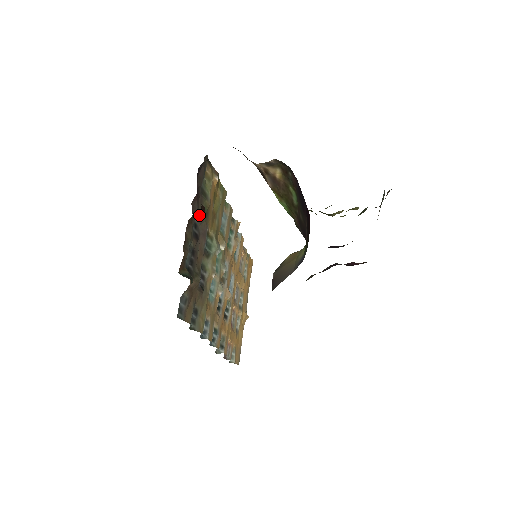
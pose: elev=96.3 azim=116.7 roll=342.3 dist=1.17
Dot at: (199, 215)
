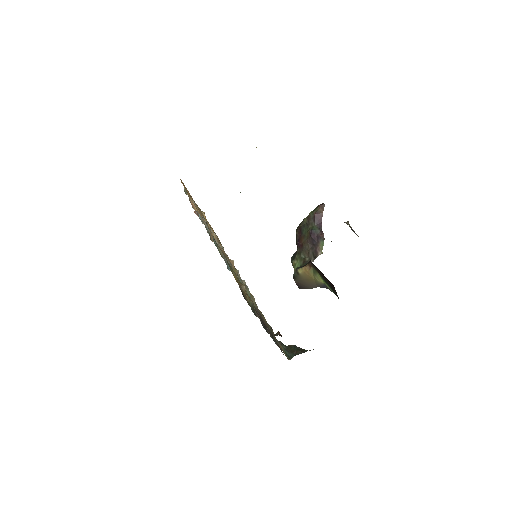
Dot at: occluded
